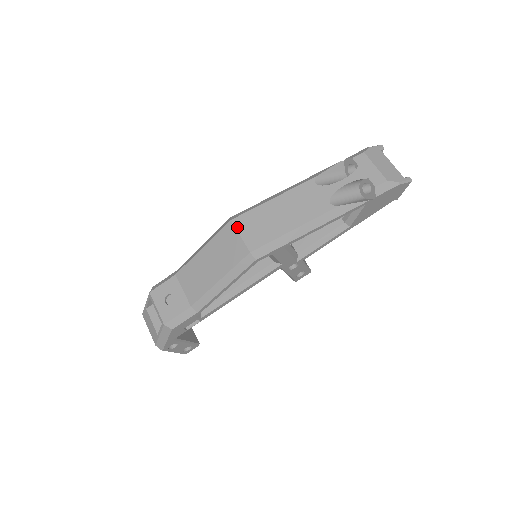
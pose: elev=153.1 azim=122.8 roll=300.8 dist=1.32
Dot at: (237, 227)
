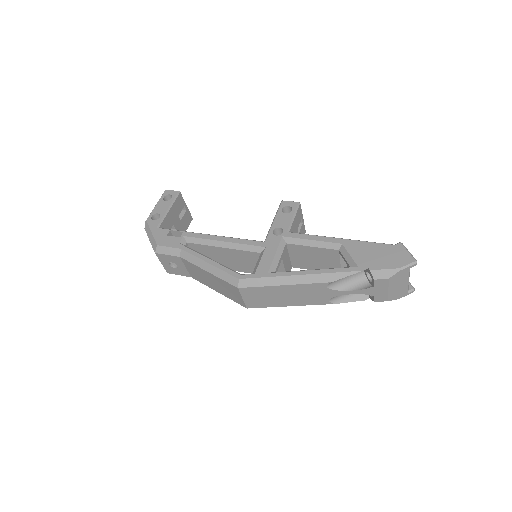
Dot at: (242, 294)
